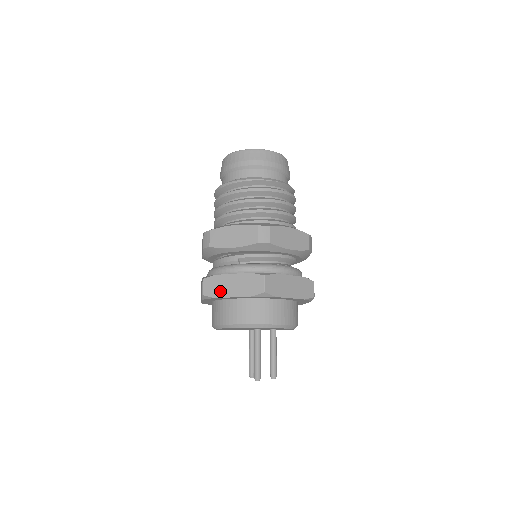
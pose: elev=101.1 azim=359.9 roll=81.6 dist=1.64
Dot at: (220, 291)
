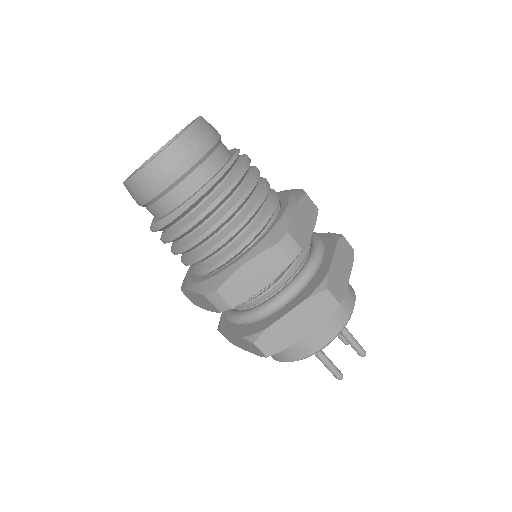
Dot at: (236, 344)
